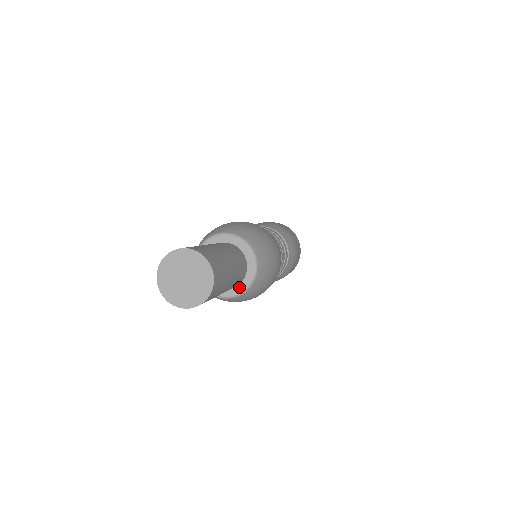
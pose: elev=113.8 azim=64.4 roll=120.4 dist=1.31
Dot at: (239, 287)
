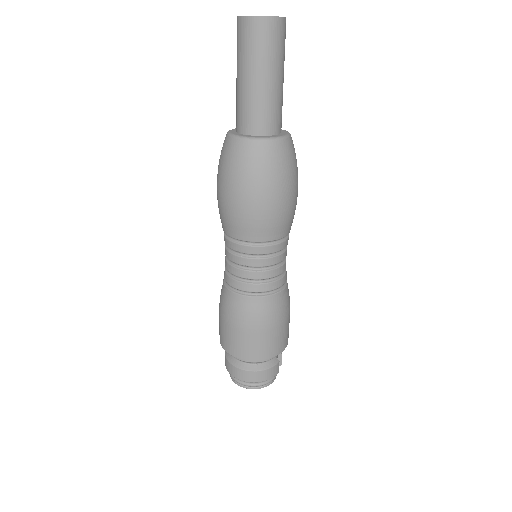
Dot at: (276, 135)
